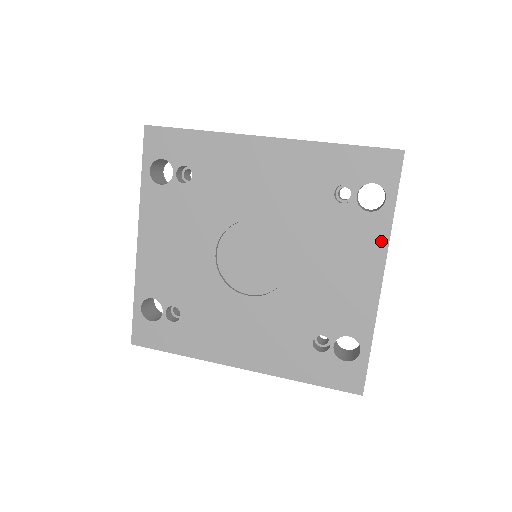
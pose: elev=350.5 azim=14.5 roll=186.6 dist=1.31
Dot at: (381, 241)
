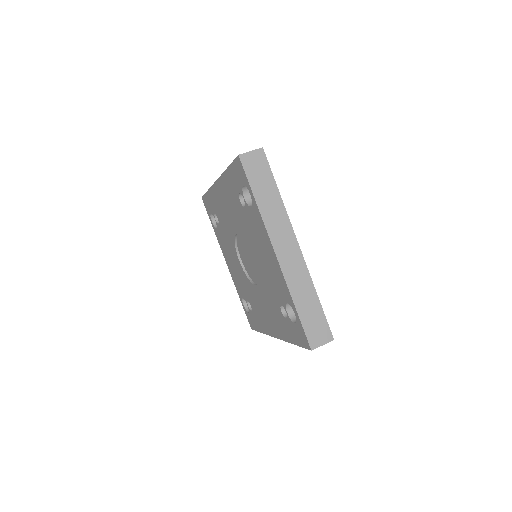
Dot at: (262, 225)
